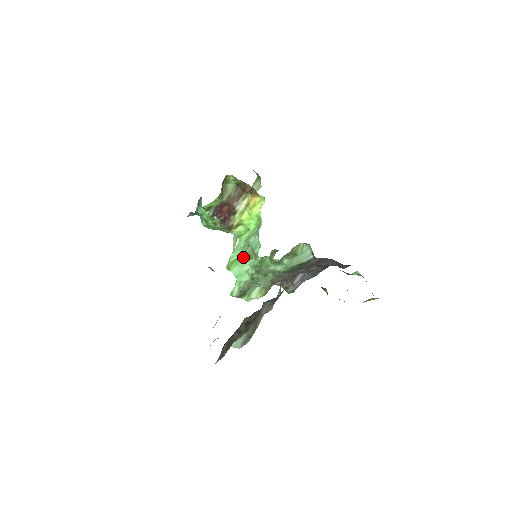
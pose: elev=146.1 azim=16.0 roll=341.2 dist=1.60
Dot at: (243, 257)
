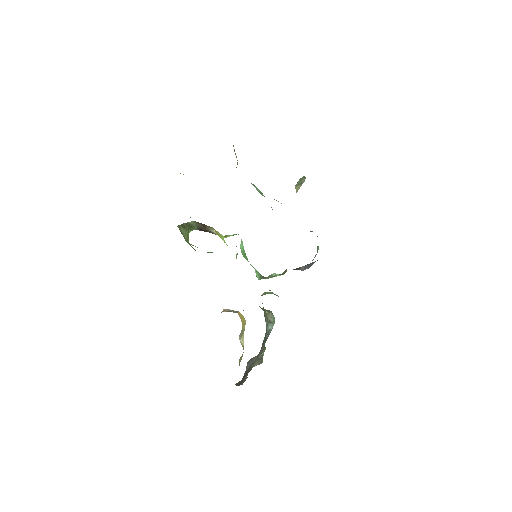
Dot at: occluded
